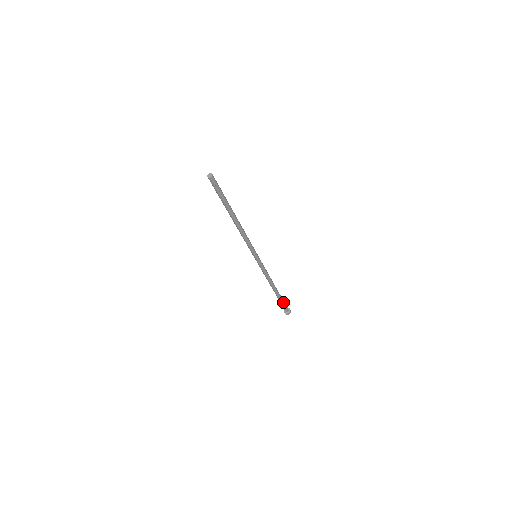
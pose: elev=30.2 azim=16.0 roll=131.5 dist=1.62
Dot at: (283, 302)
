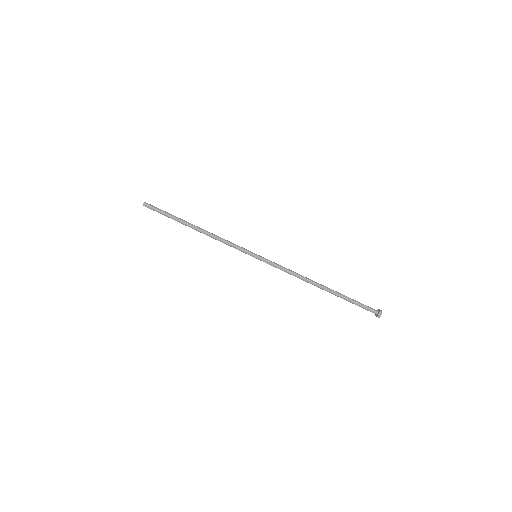
Dot at: (354, 302)
